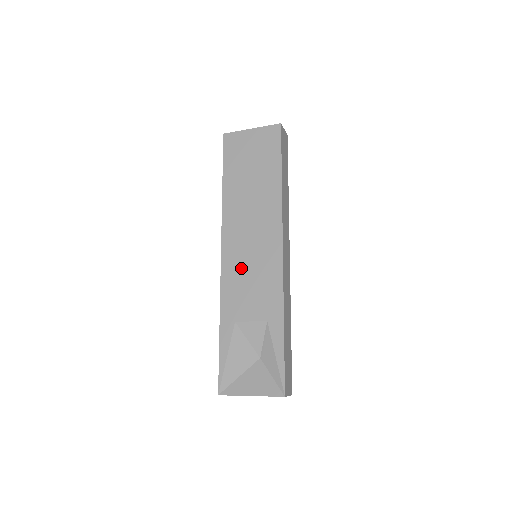
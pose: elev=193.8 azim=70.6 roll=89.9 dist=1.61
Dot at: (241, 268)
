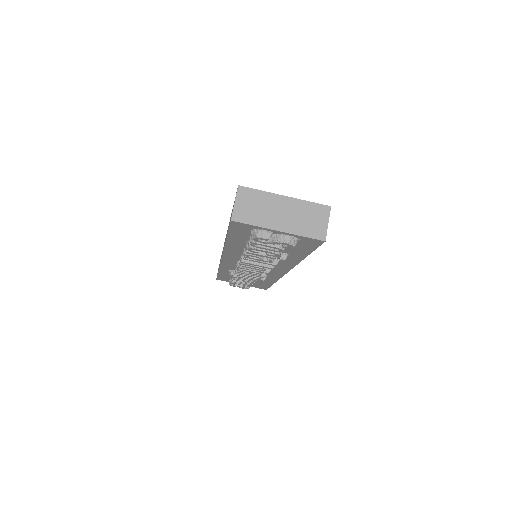
Dot at: occluded
